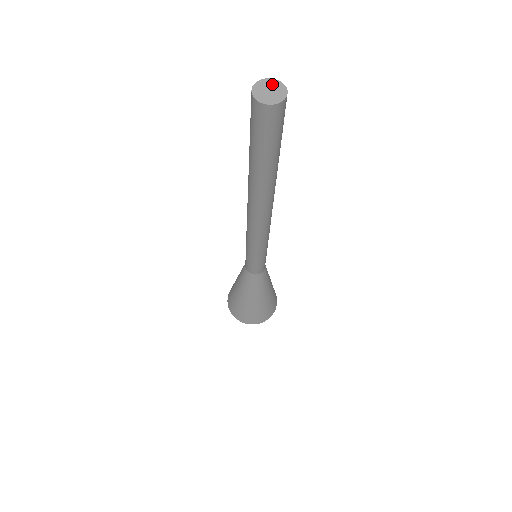
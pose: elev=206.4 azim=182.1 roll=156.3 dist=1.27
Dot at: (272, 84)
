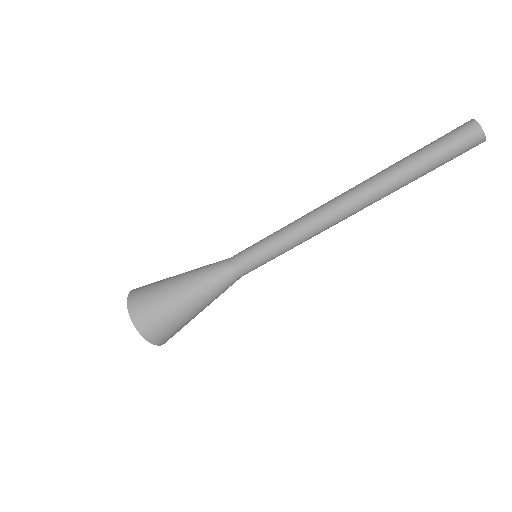
Dot at: occluded
